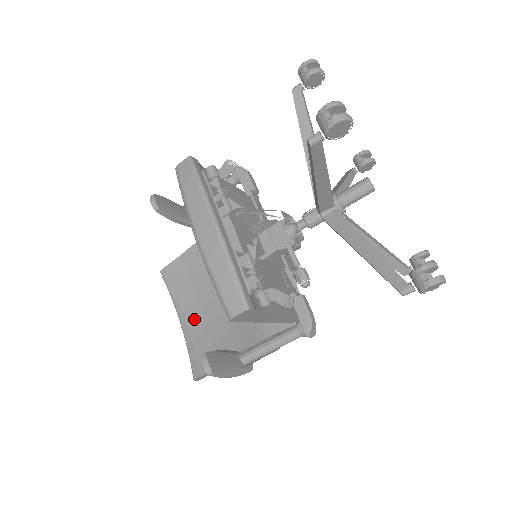
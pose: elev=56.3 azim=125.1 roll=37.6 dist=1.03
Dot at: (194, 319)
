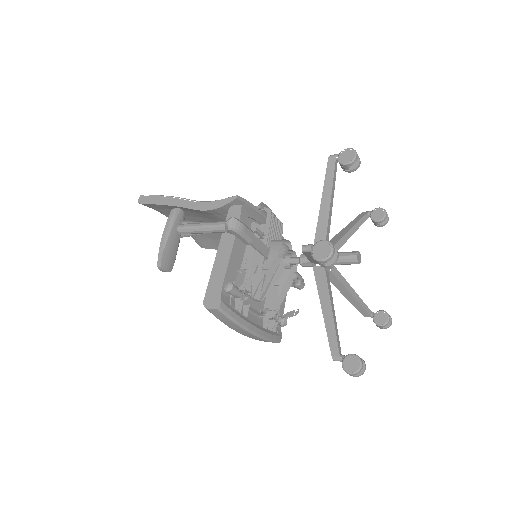
Dot at: occluded
